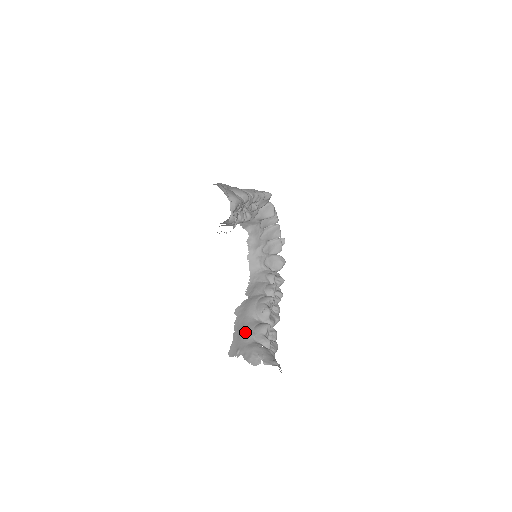
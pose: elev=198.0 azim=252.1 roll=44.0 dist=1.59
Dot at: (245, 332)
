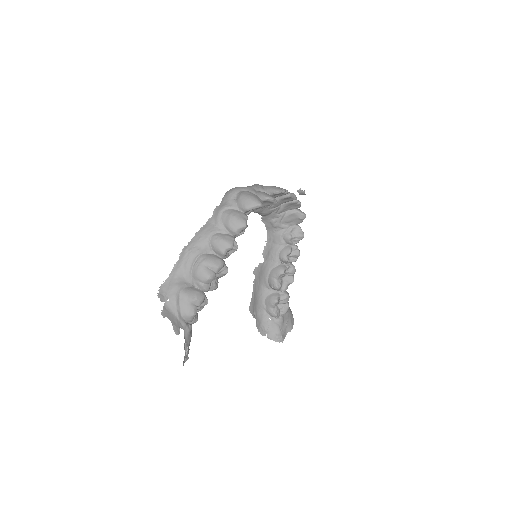
Dot at: (258, 301)
